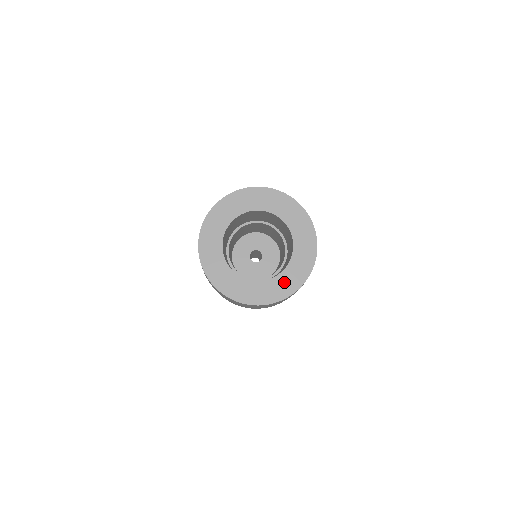
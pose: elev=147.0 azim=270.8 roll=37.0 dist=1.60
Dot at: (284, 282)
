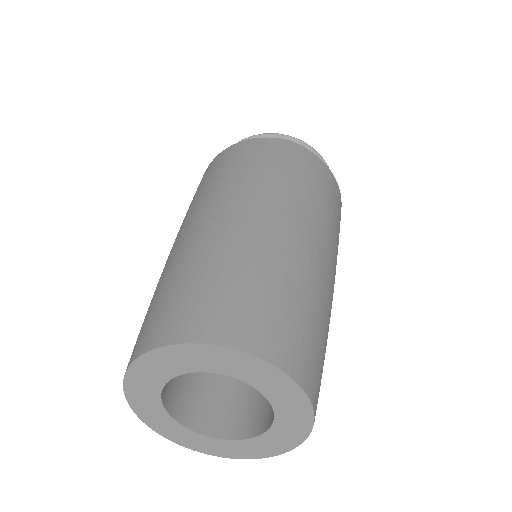
Dot at: (258, 446)
